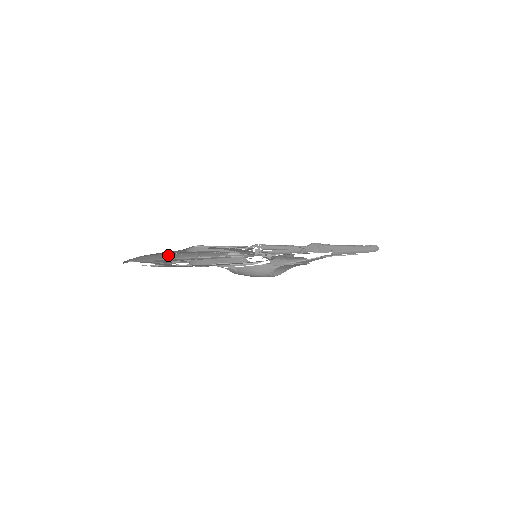
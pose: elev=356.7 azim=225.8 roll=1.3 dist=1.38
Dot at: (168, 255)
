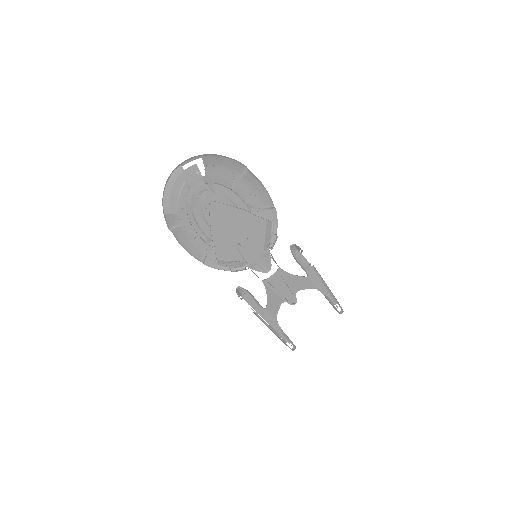
Dot at: (184, 238)
